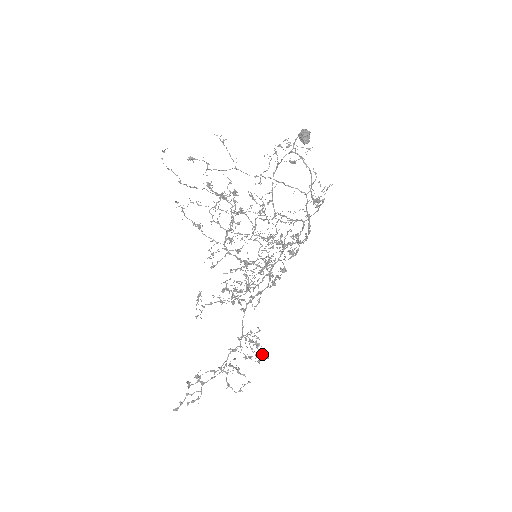
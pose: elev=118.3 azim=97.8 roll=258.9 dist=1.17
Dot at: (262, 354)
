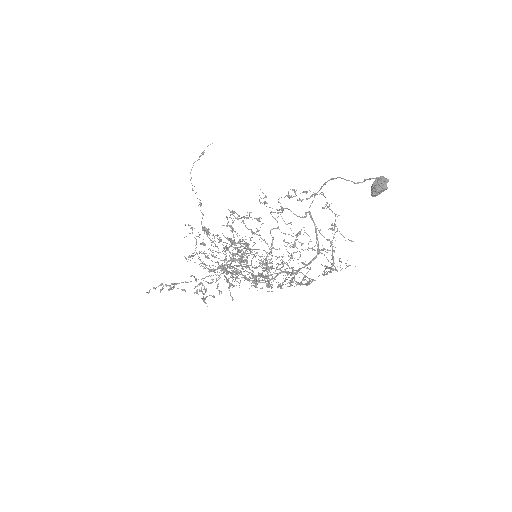
Dot at: (230, 295)
